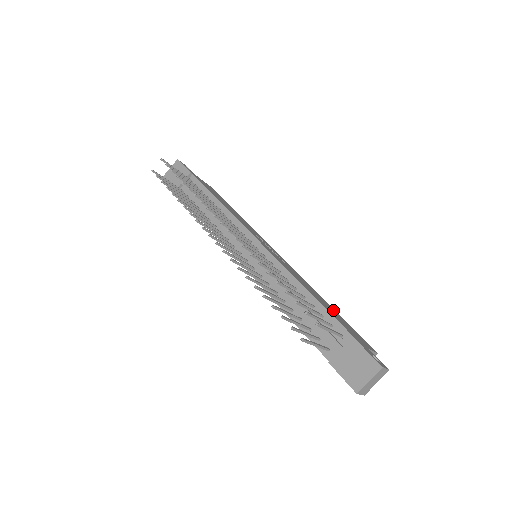
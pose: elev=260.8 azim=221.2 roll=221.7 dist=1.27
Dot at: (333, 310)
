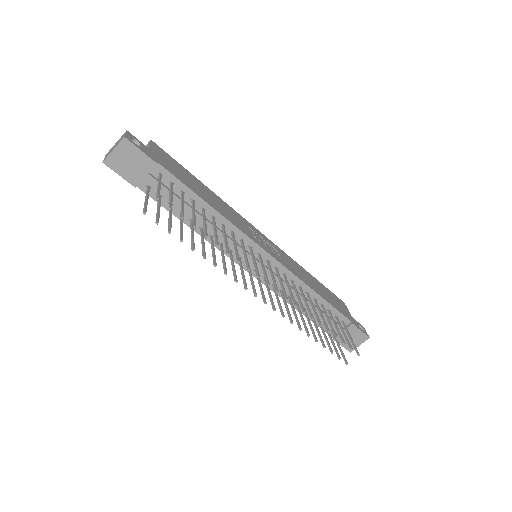
Dot at: (319, 284)
